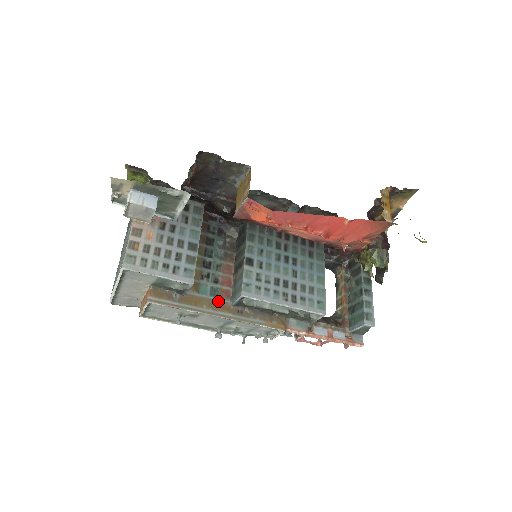
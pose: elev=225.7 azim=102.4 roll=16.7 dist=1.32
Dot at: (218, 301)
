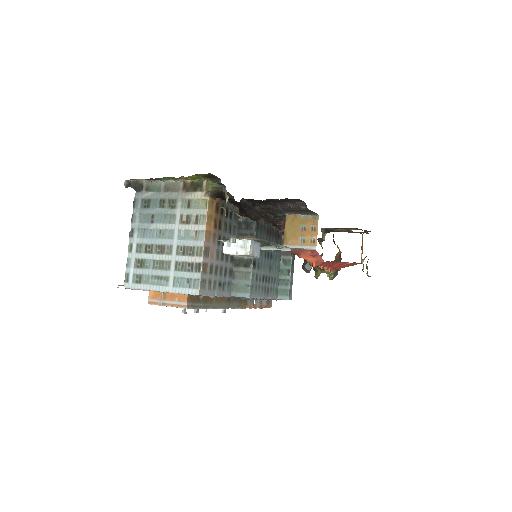
Dot at: occluded
